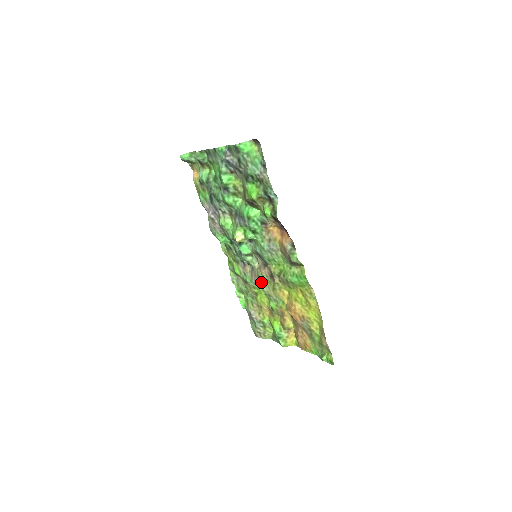
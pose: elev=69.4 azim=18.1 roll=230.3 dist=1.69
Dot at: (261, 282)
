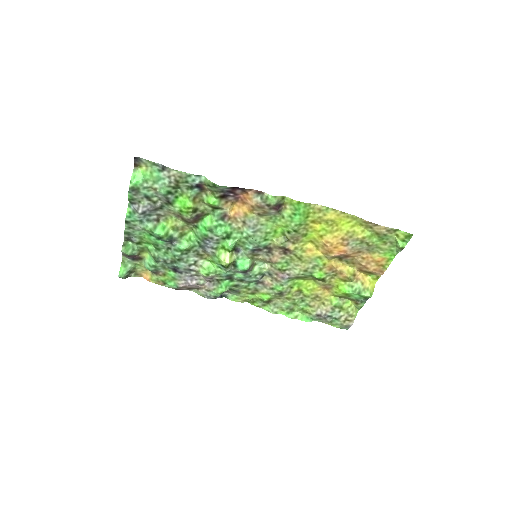
Dot at: (287, 271)
